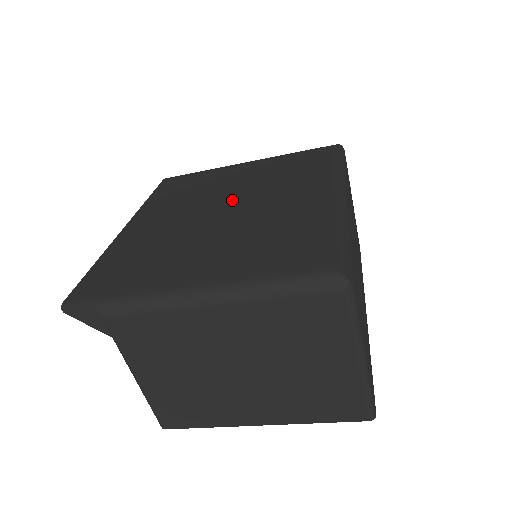
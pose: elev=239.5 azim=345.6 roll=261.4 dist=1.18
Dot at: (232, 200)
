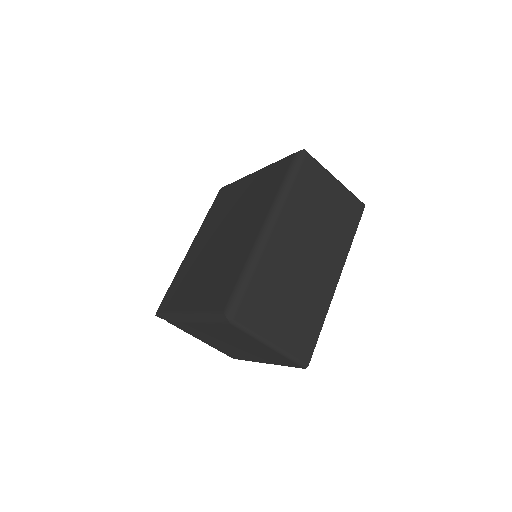
Dot at: (228, 227)
